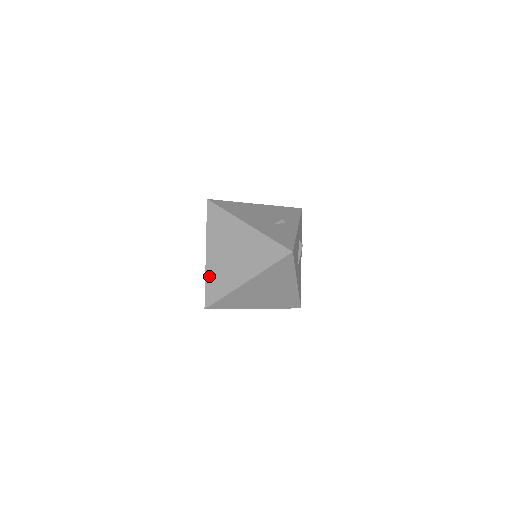
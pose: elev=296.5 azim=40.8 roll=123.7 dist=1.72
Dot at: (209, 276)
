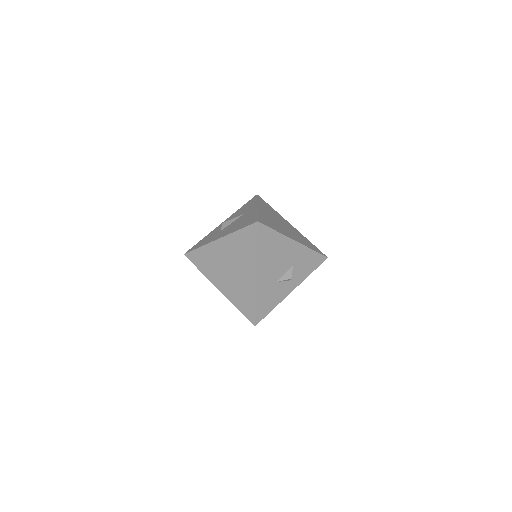
Dot at: (205, 250)
